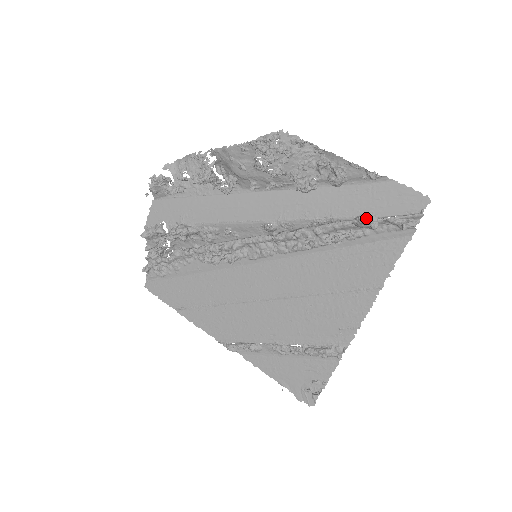
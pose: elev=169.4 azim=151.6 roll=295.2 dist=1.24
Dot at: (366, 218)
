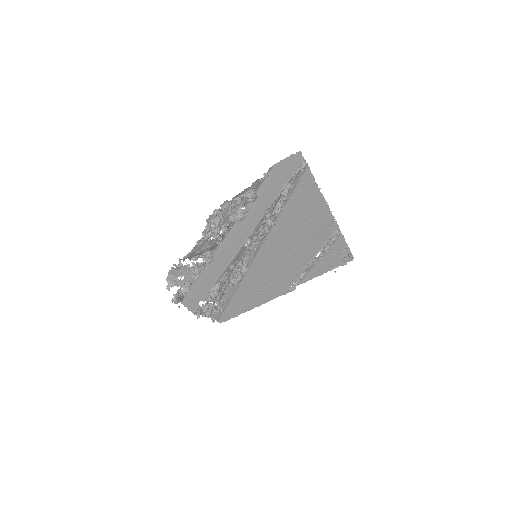
Dot at: (285, 192)
